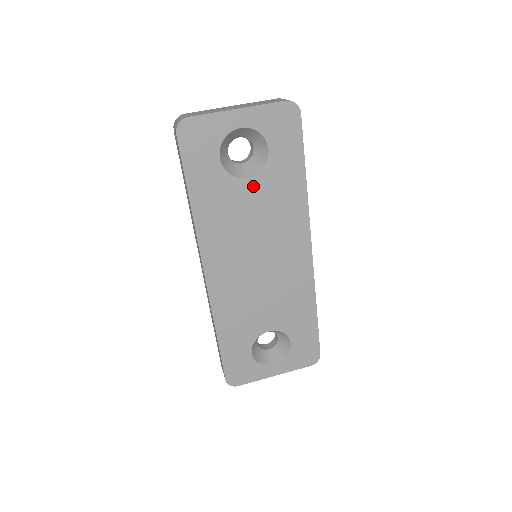
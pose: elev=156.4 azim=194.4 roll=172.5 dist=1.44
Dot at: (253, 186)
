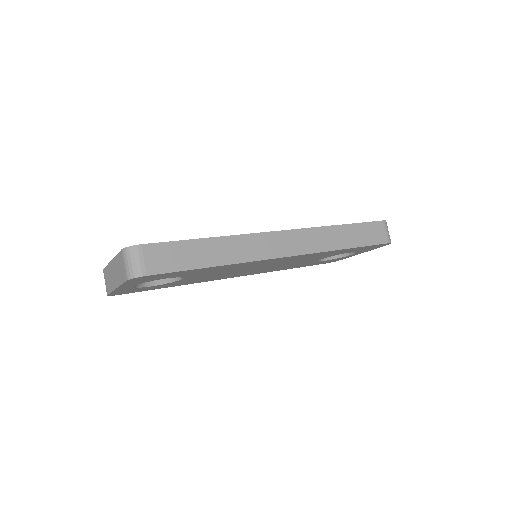
Dot at: (191, 277)
